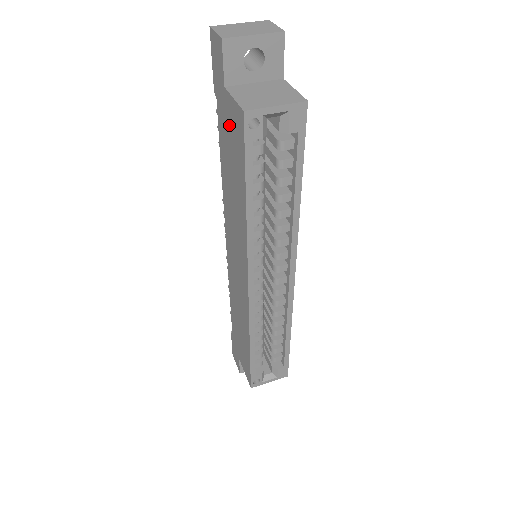
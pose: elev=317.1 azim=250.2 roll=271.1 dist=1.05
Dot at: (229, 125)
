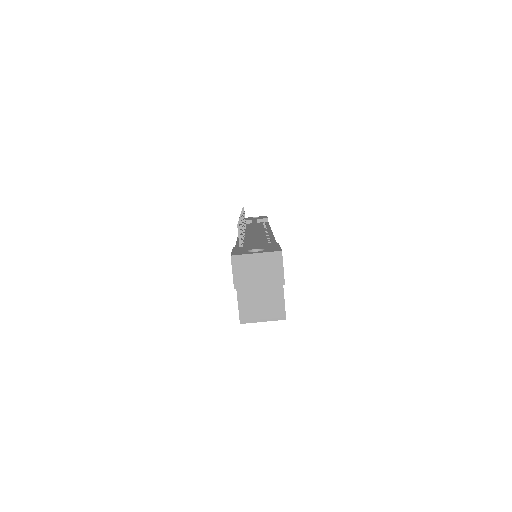
Dot at: occluded
